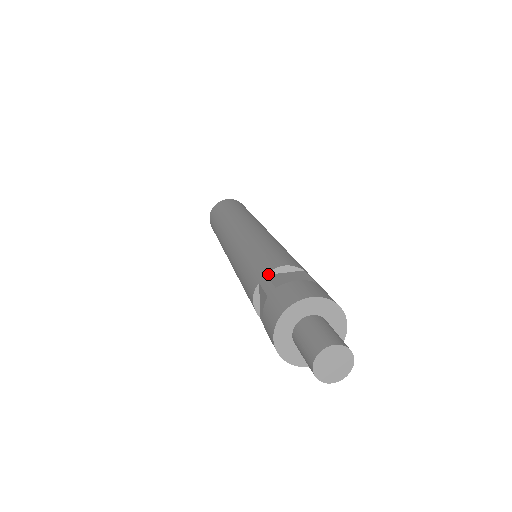
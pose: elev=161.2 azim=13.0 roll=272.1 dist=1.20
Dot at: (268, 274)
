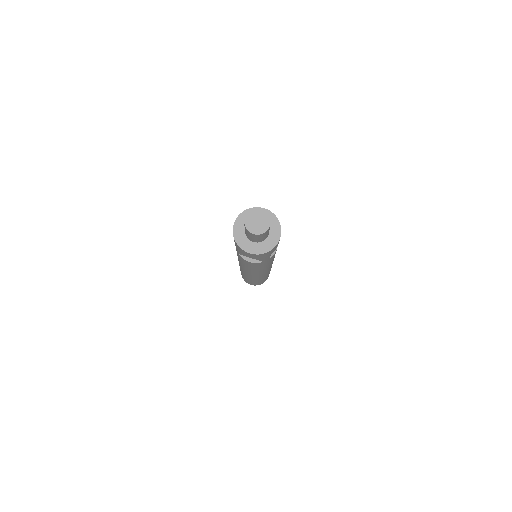
Dot at: occluded
